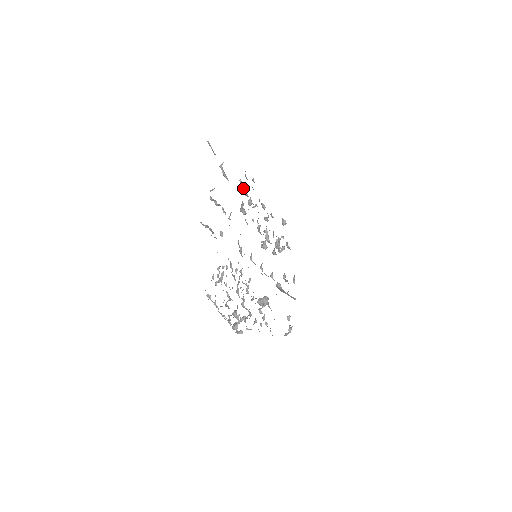
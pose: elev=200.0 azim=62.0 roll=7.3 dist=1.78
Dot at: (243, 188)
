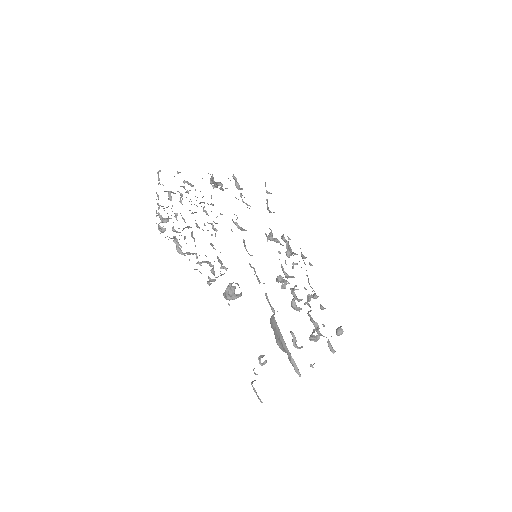
Dot at: occluded
